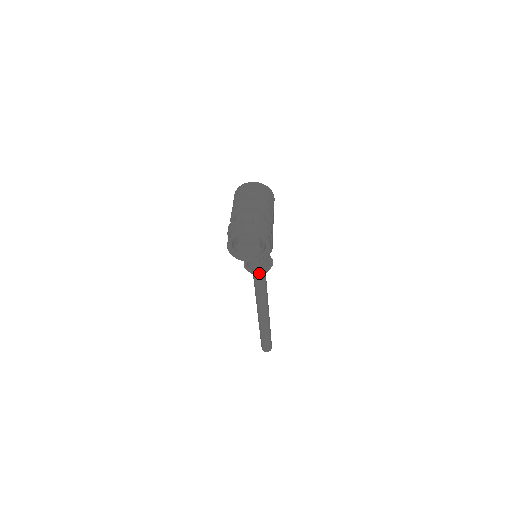
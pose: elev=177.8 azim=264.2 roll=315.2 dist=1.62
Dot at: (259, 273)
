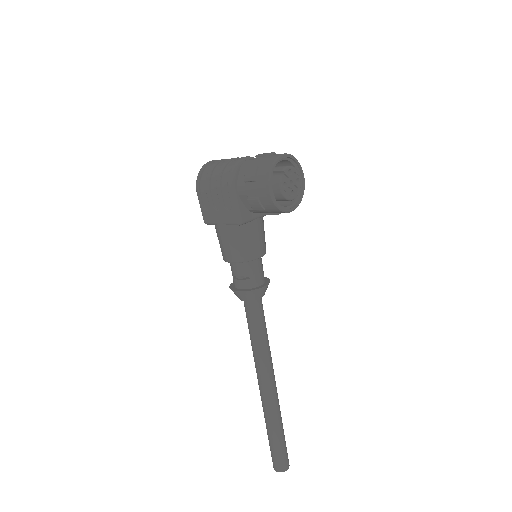
Dot at: (266, 284)
